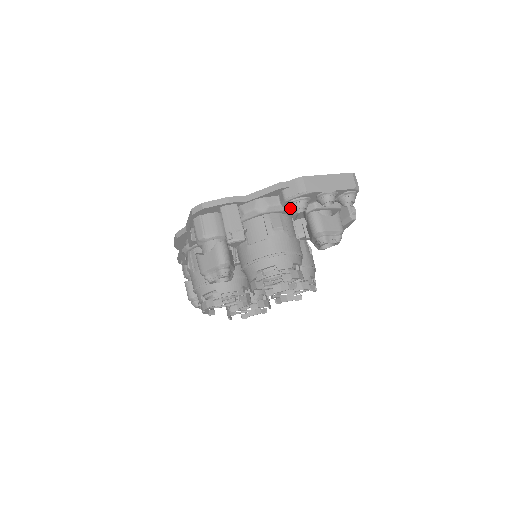
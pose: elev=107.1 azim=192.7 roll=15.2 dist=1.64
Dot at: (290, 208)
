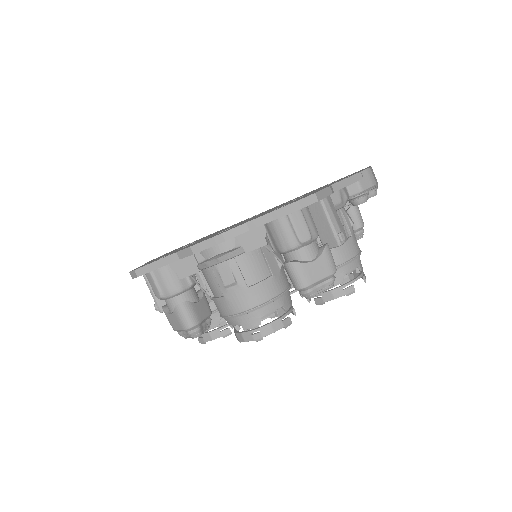
Dot at: occluded
